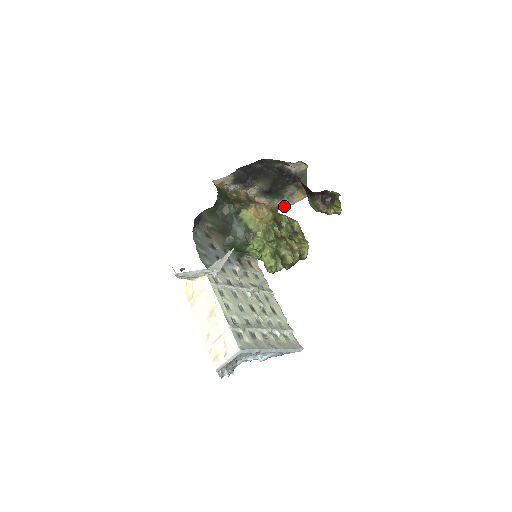
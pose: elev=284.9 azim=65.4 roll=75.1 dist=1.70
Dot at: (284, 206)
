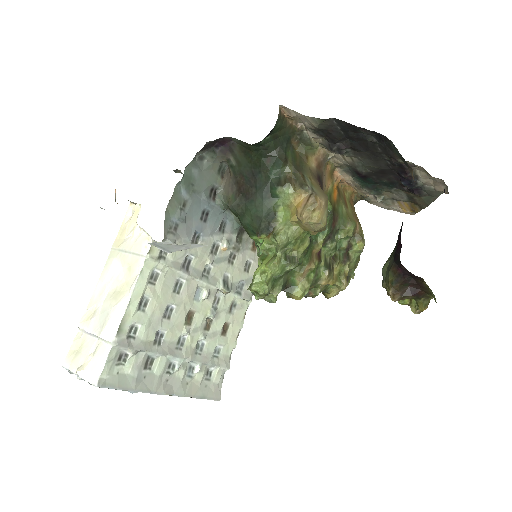
Dot at: (373, 202)
